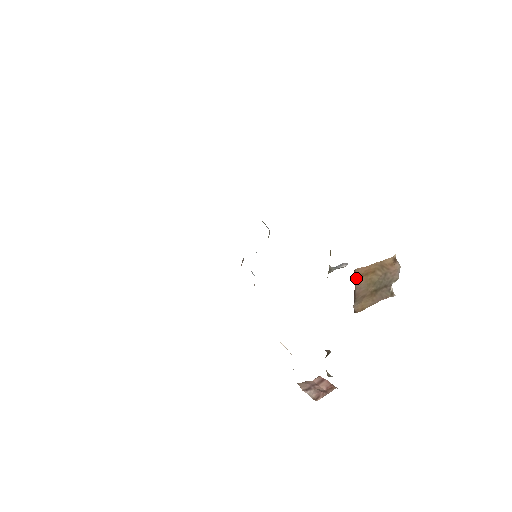
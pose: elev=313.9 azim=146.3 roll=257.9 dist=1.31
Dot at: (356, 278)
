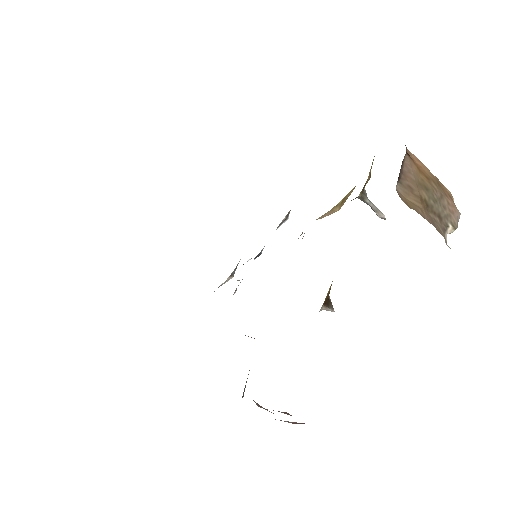
Dot at: (407, 152)
